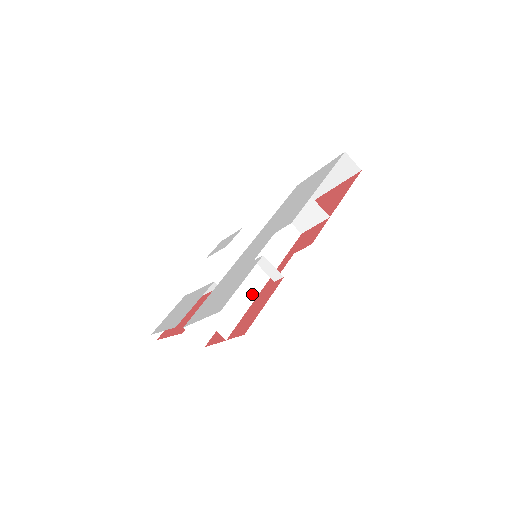
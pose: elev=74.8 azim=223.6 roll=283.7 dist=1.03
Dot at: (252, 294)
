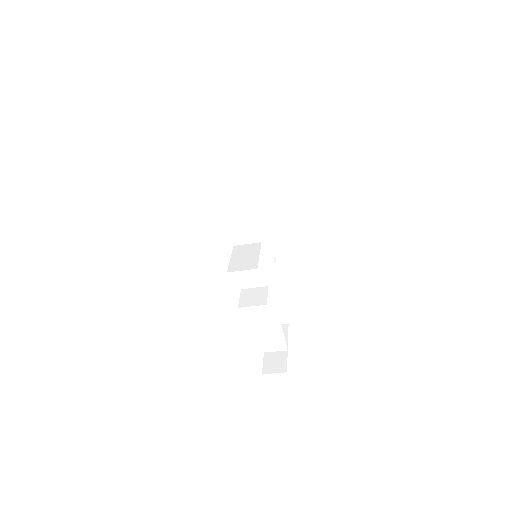
Dot at: (275, 317)
